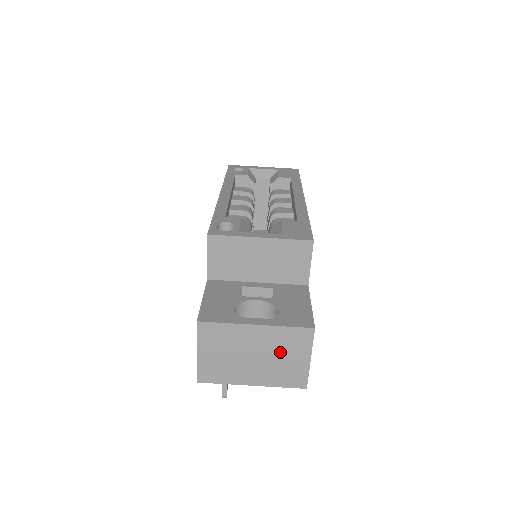
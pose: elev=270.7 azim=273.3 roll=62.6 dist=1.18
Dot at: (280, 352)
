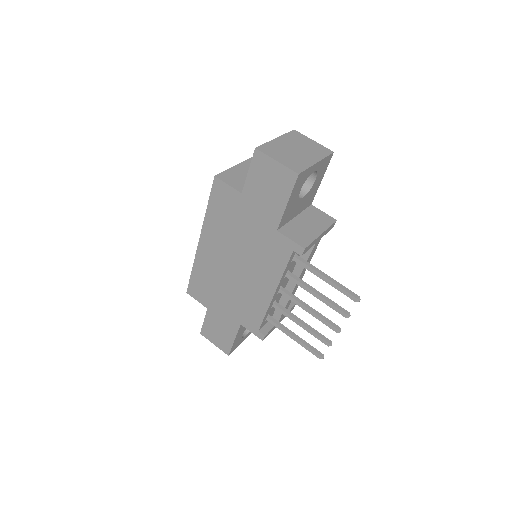
Dot at: (301, 144)
